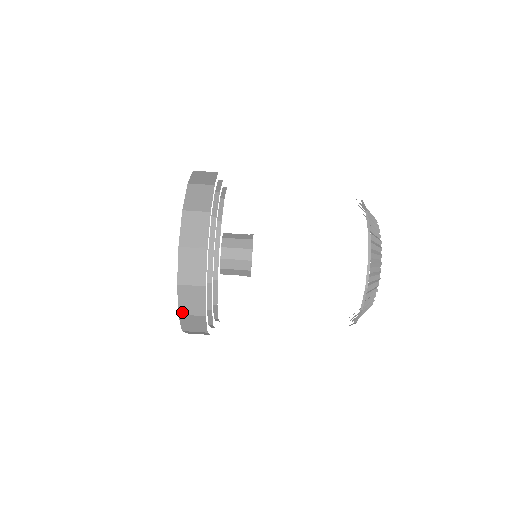
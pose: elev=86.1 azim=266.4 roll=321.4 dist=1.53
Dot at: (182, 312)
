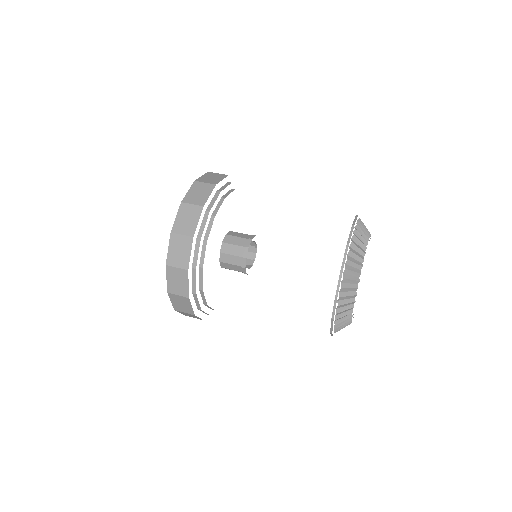
Dot at: (199, 181)
